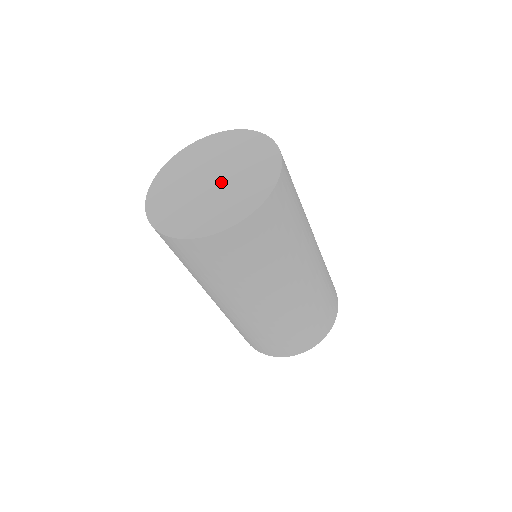
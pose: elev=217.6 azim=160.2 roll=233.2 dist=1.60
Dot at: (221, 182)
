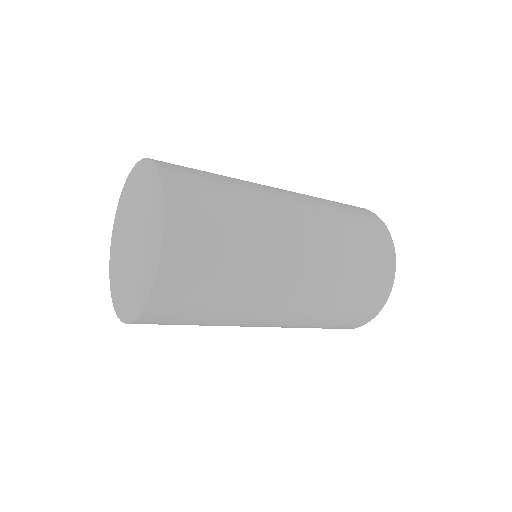
Dot at: (137, 243)
